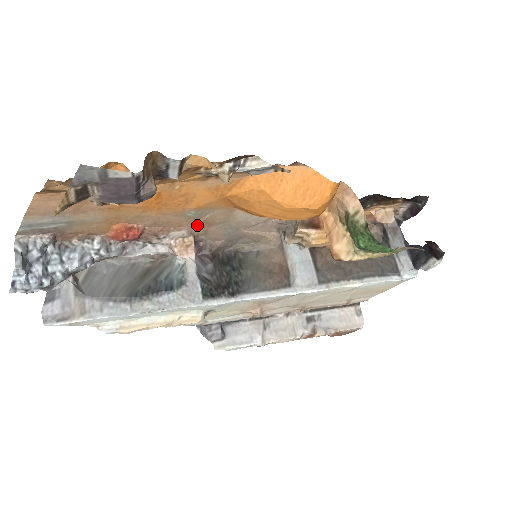
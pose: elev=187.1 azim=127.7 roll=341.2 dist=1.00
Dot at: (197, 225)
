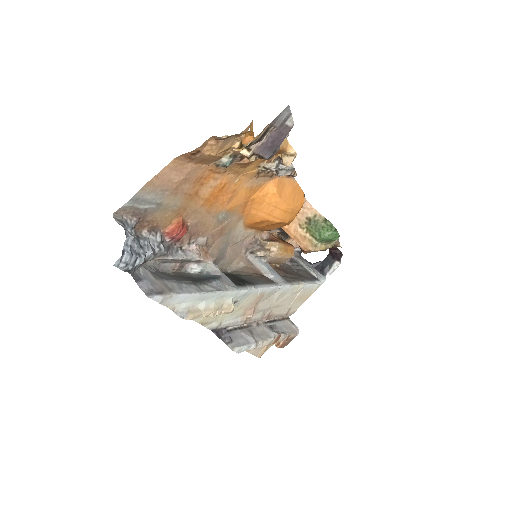
Dot at: (214, 233)
